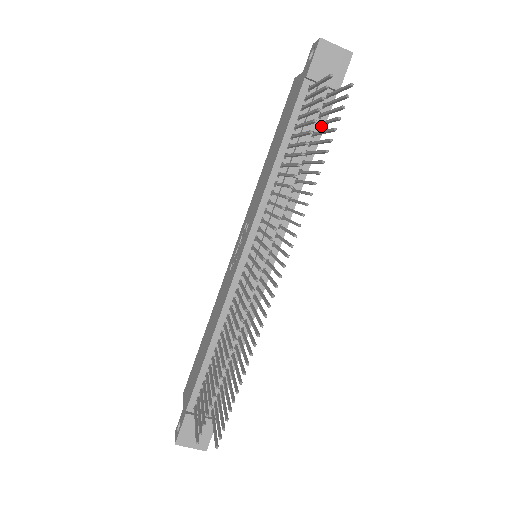
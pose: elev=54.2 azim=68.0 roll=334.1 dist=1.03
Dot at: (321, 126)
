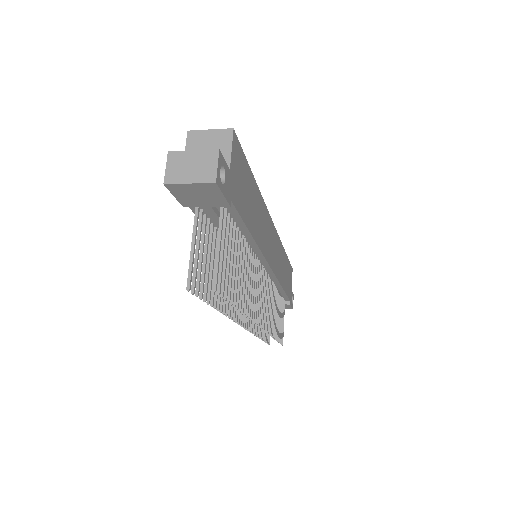
Dot at: (237, 219)
